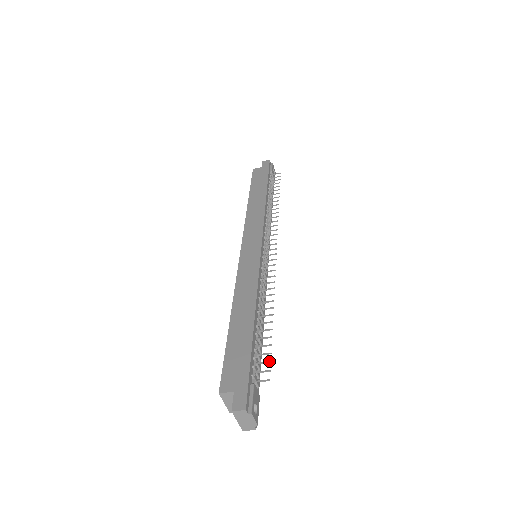
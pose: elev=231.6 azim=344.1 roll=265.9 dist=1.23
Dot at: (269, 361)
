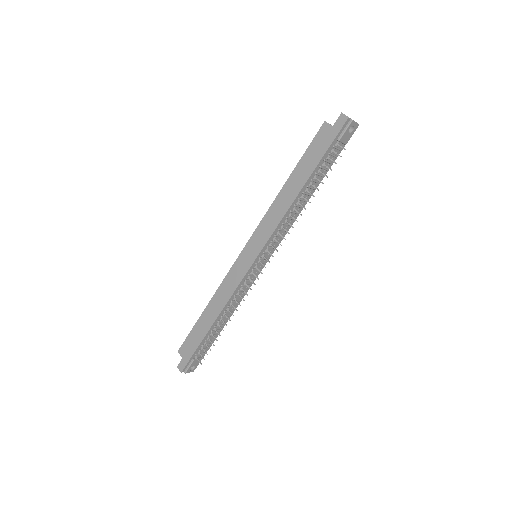
Dot at: (207, 354)
